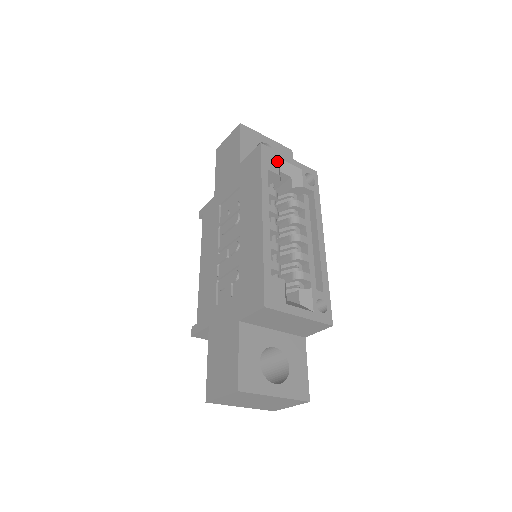
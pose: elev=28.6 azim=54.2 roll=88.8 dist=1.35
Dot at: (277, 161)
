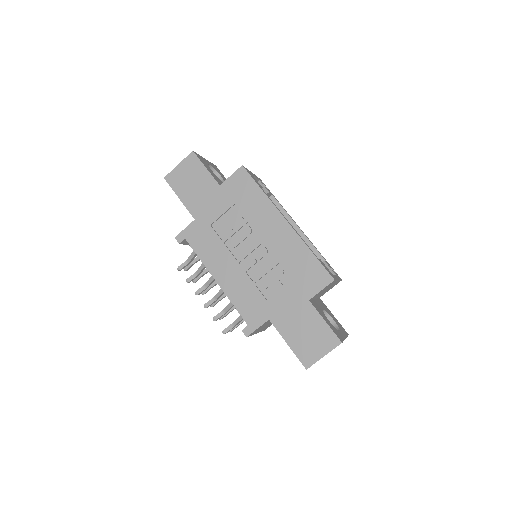
Dot at: occluded
